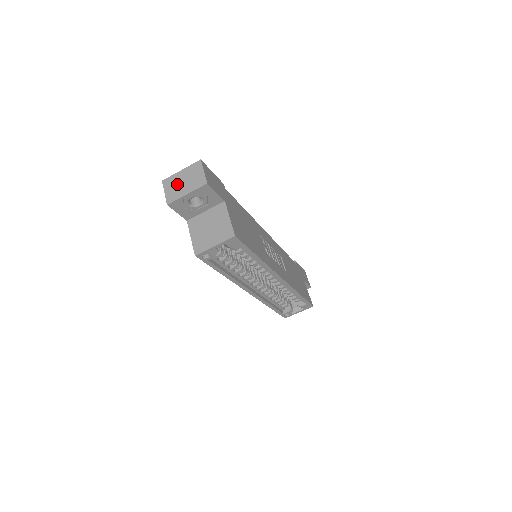
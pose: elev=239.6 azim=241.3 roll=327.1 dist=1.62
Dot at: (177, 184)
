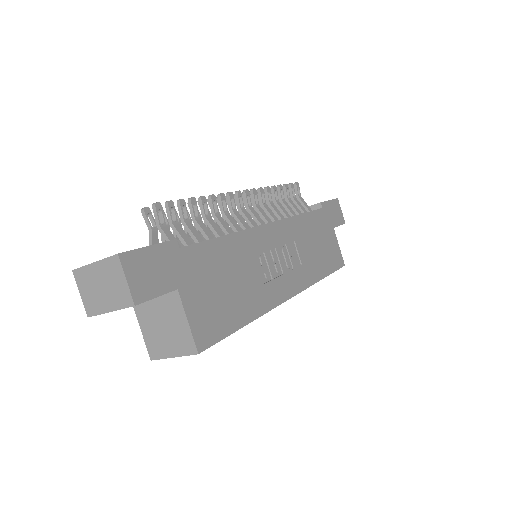
Dot at: (93, 287)
